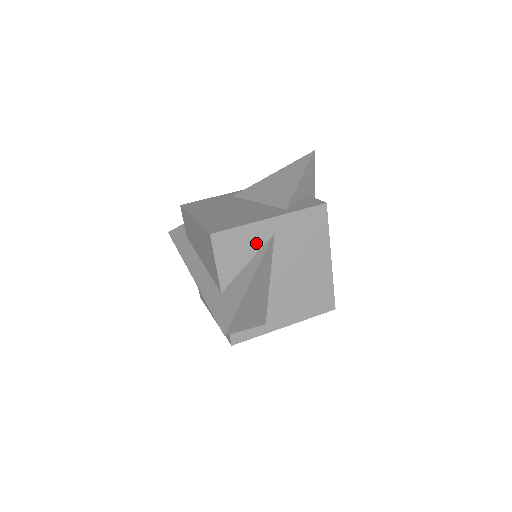
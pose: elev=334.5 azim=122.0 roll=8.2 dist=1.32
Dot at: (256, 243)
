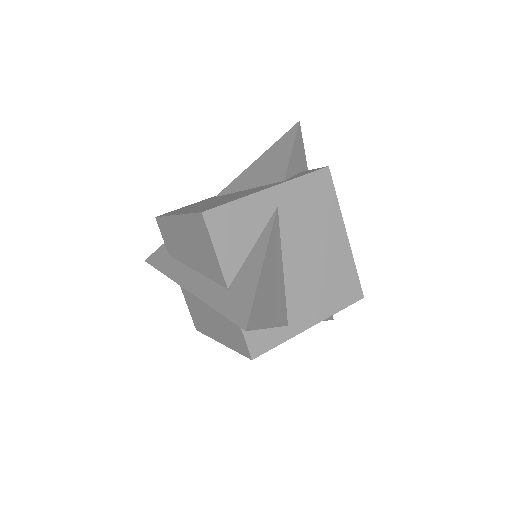
Dot at: (258, 220)
